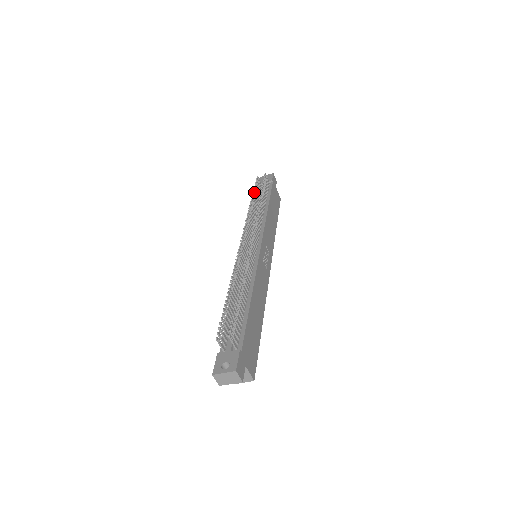
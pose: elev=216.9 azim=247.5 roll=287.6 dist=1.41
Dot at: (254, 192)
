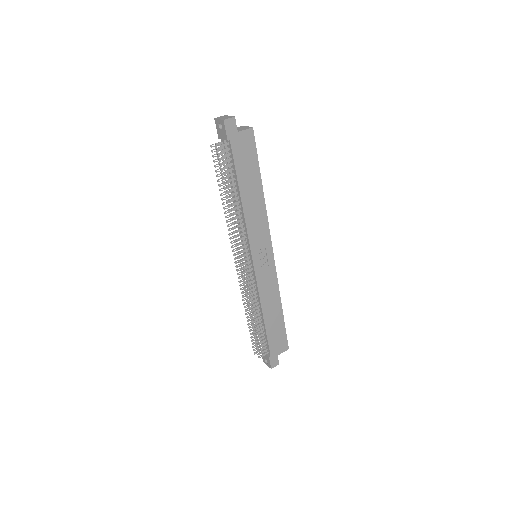
Dot at: (219, 181)
